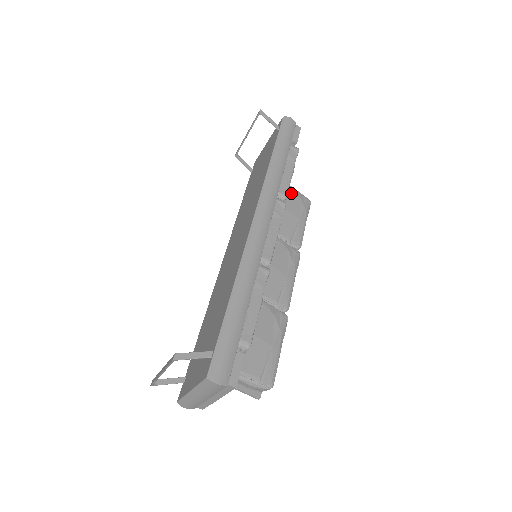
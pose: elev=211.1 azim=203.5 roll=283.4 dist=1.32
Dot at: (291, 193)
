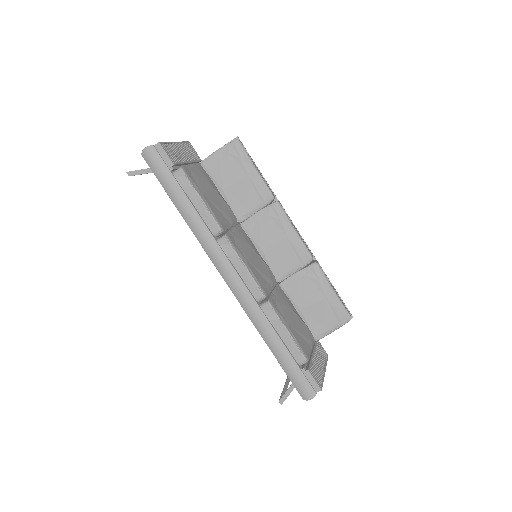
Dot at: (220, 161)
